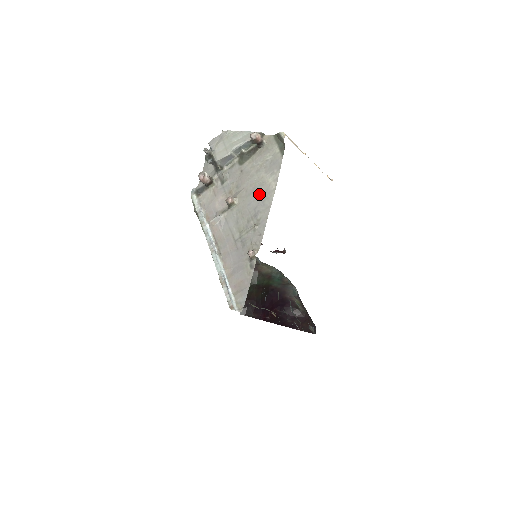
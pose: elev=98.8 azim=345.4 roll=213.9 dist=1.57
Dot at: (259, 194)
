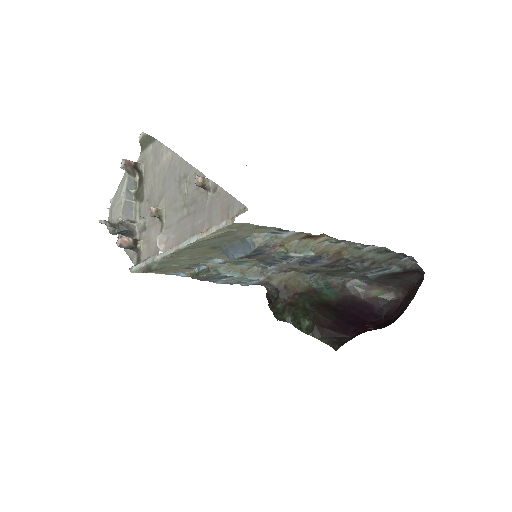
Dot at: (168, 174)
